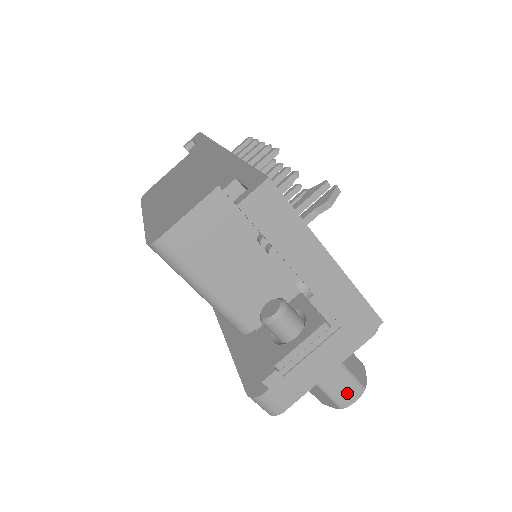
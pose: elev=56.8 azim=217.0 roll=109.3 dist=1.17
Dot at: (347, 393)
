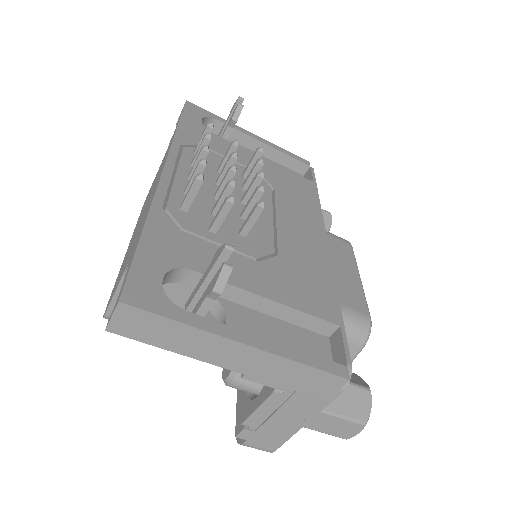
Dot at: (343, 429)
